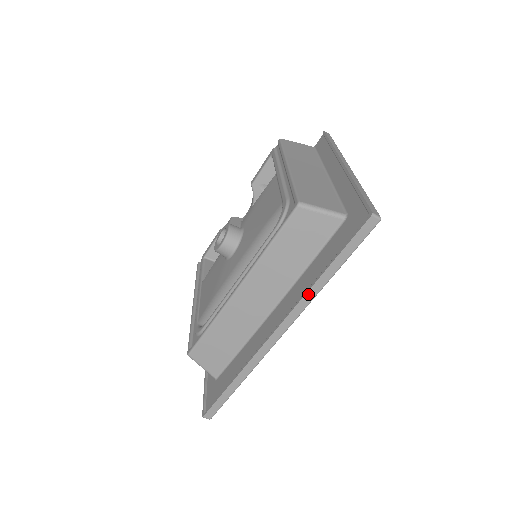
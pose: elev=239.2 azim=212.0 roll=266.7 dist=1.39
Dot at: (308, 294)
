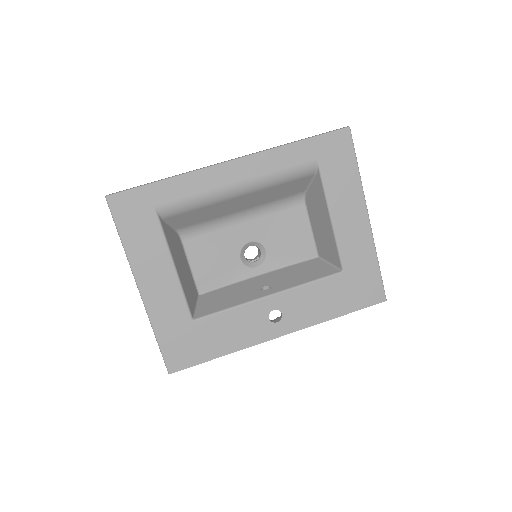
Dot at: occluded
